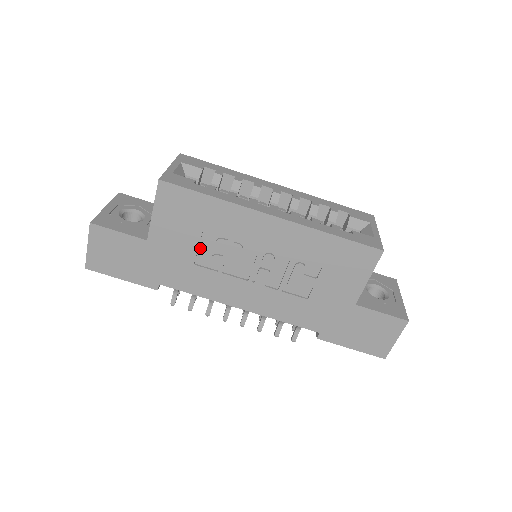
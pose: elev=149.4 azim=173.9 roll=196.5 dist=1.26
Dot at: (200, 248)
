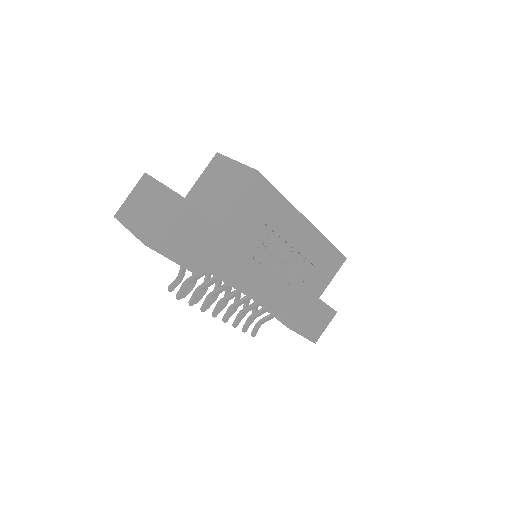
Dot at: (252, 239)
